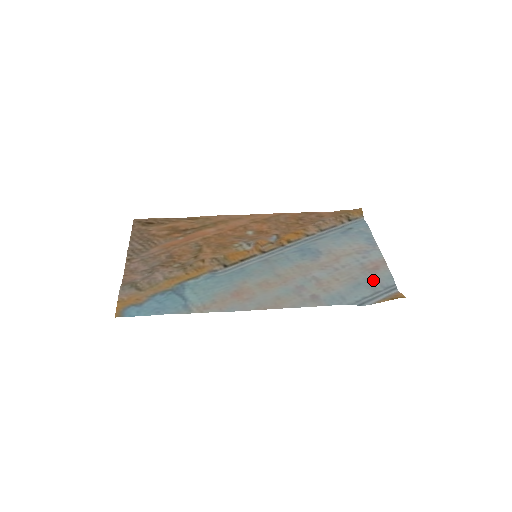
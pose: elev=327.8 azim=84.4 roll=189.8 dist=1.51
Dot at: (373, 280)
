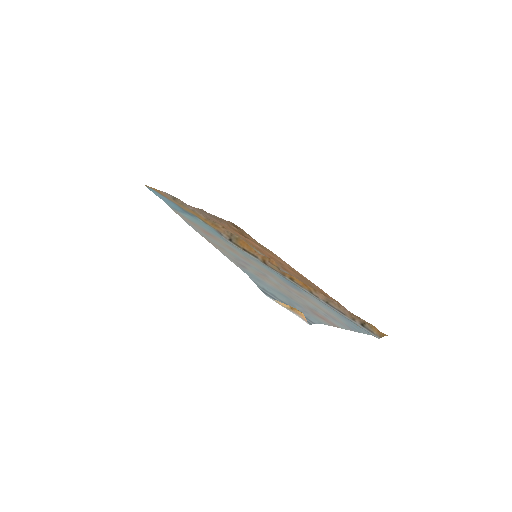
Dot at: (302, 308)
